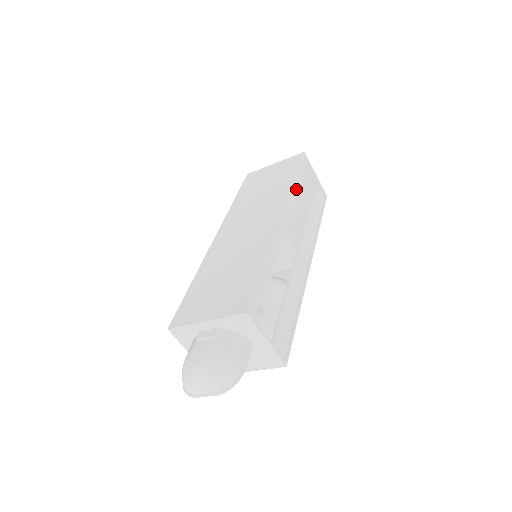
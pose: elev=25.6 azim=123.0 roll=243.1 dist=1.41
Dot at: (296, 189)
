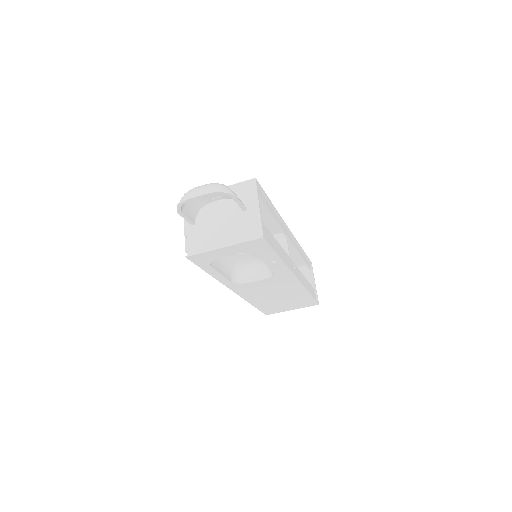
Dot at: (301, 254)
